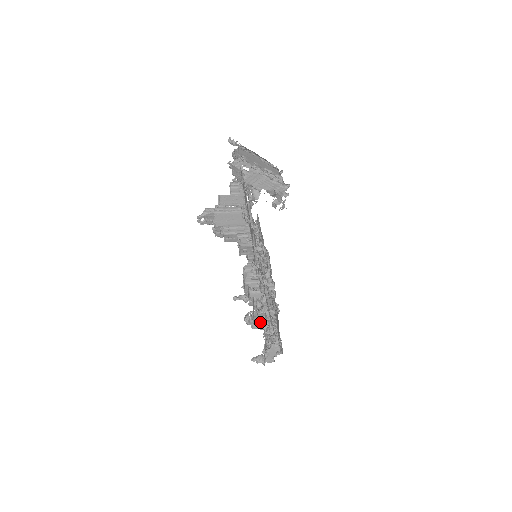
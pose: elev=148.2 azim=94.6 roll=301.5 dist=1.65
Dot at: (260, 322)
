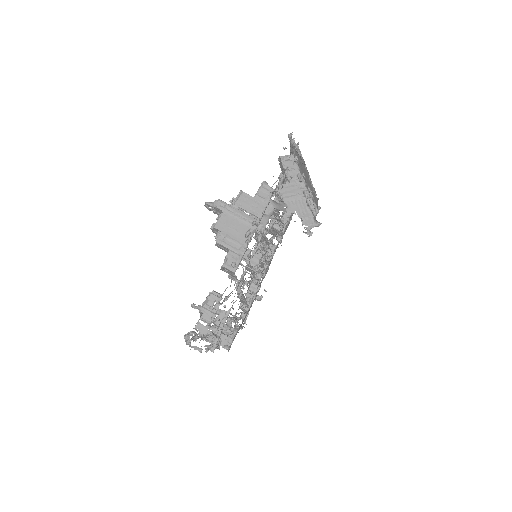
Dot at: occluded
